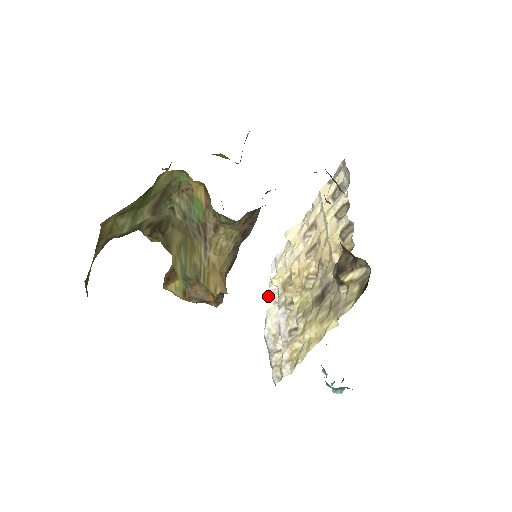
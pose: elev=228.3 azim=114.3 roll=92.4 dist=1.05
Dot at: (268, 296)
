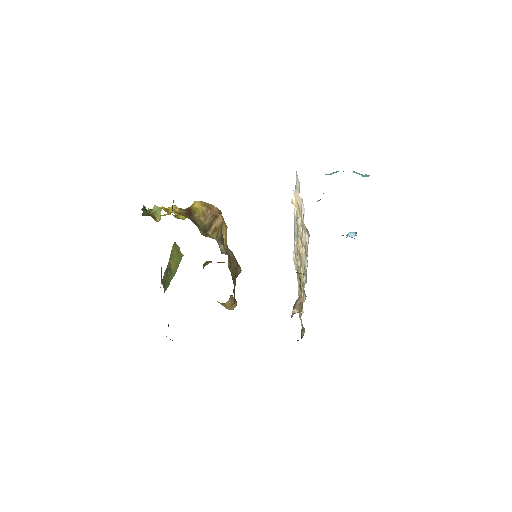
Dot at: occluded
